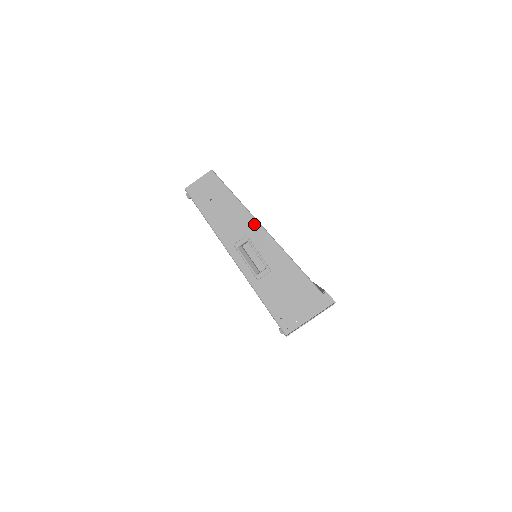
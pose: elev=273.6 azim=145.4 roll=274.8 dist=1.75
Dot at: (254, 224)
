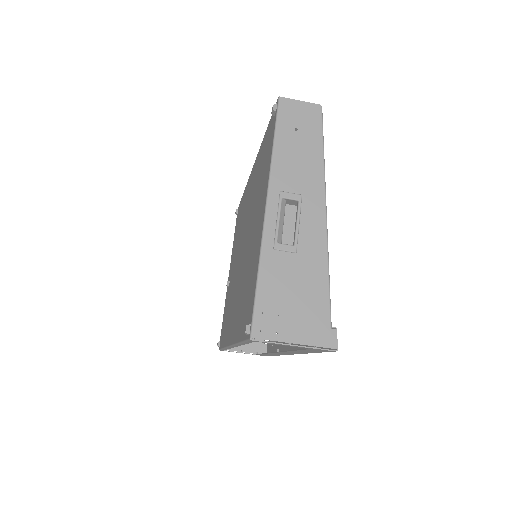
Dot at: (320, 191)
